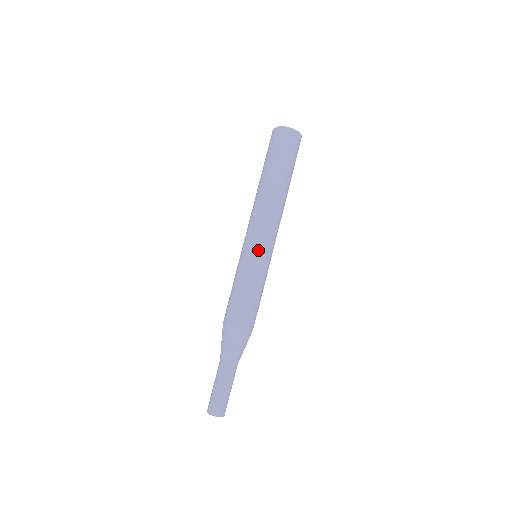
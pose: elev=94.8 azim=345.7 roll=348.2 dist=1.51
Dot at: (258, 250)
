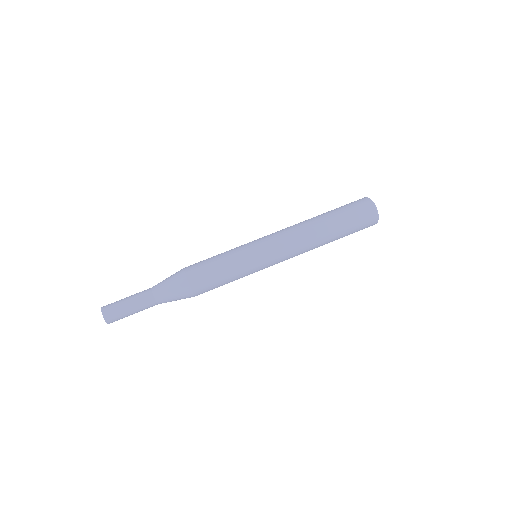
Dot at: (266, 264)
